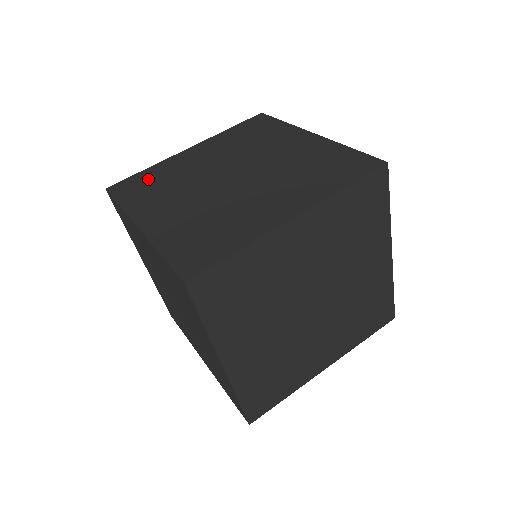
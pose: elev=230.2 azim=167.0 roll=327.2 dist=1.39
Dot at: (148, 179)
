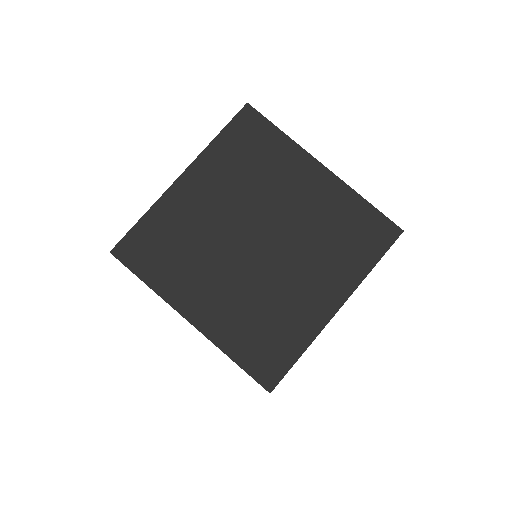
Dot at: (158, 238)
